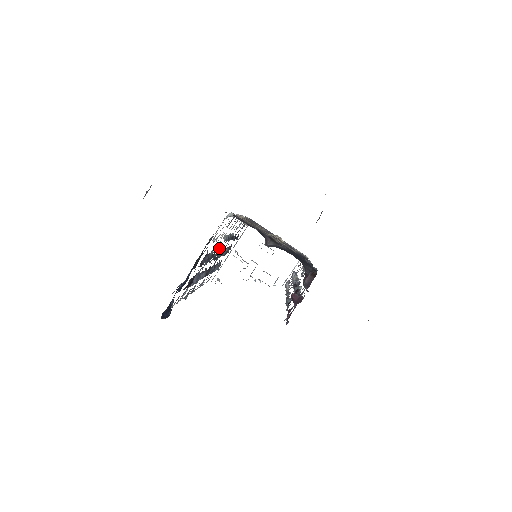
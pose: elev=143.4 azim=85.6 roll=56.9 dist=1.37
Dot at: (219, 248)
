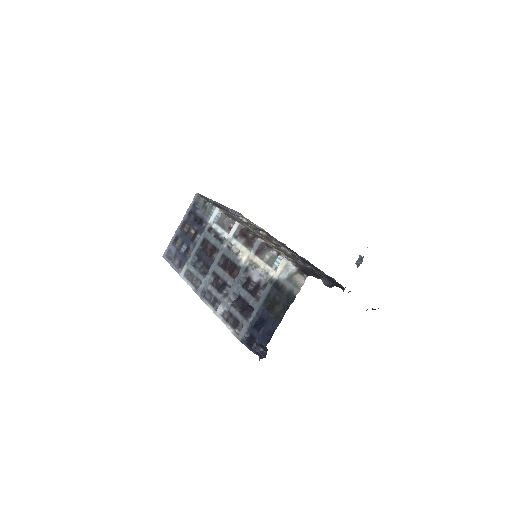
Dot at: (223, 255)
